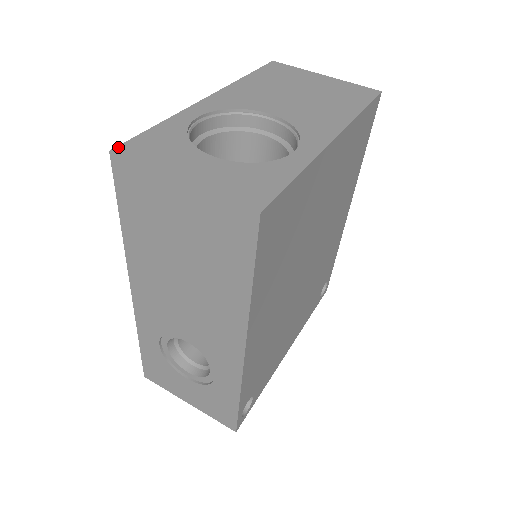
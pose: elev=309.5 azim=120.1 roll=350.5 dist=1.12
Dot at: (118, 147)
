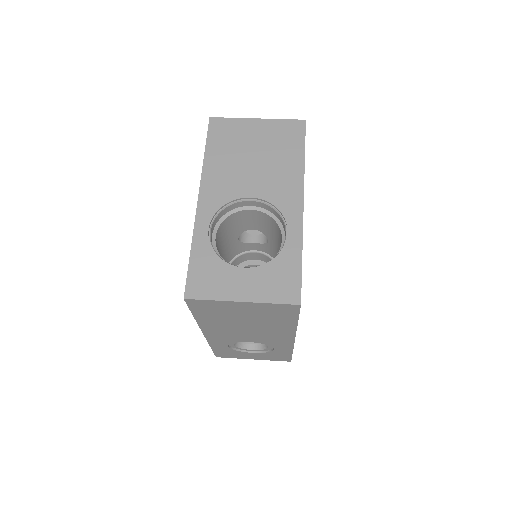
Dot at: (186, 292)
